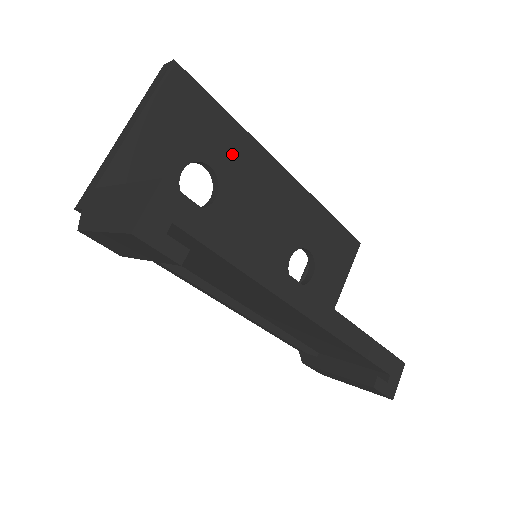
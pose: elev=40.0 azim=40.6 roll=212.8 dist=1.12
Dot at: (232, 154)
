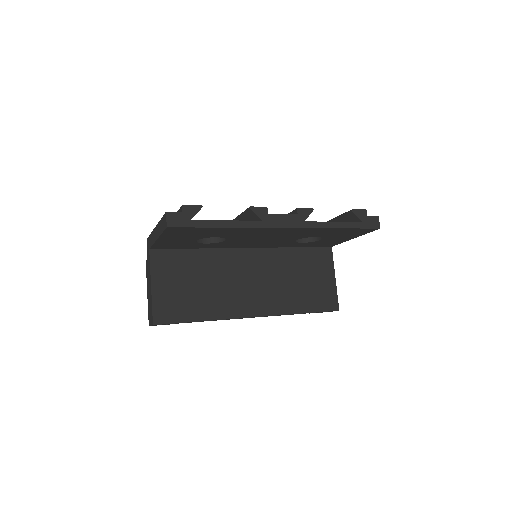
Dot at: (231, 233)
